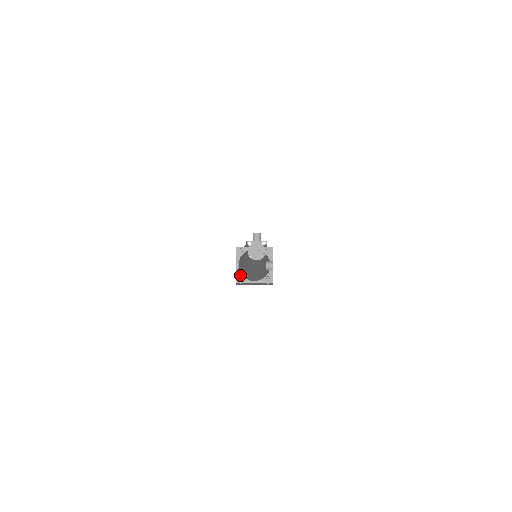
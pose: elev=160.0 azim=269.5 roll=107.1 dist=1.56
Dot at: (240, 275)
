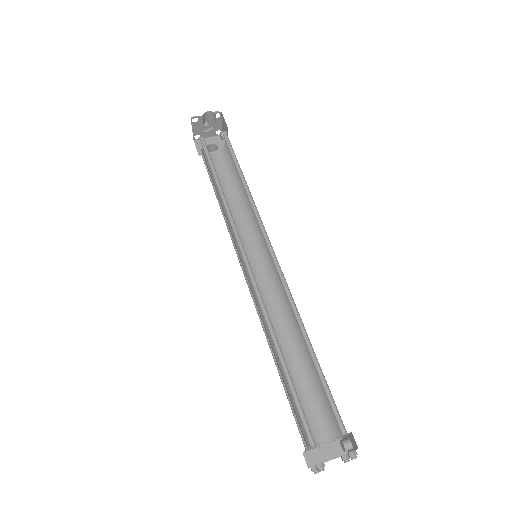
Dot at: (308, 450)
